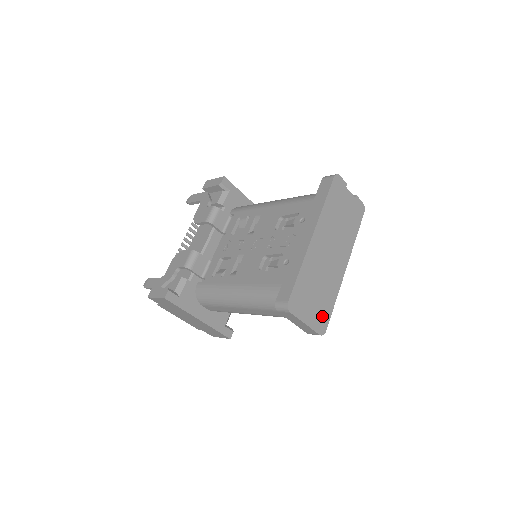
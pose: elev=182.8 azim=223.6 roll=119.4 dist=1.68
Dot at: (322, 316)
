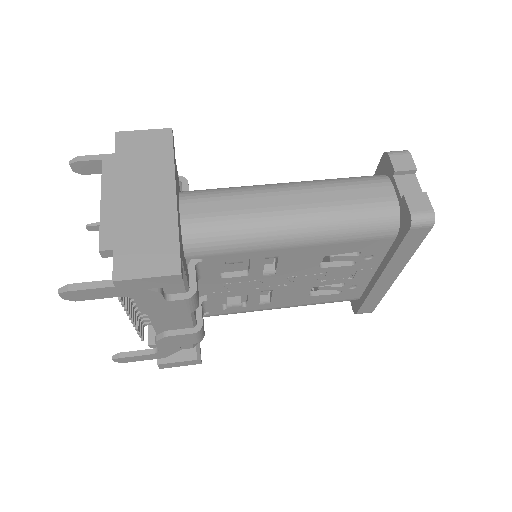
Dot at: occluded
